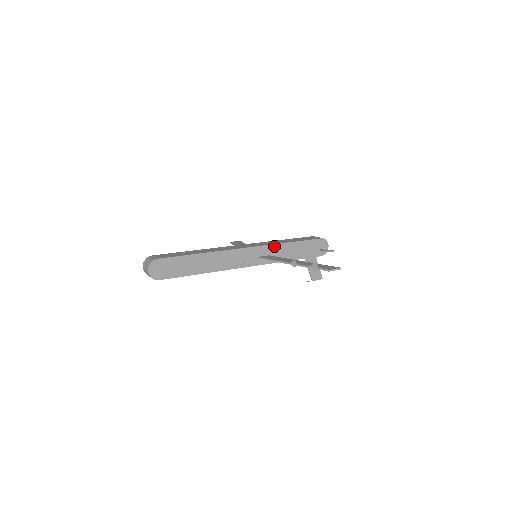
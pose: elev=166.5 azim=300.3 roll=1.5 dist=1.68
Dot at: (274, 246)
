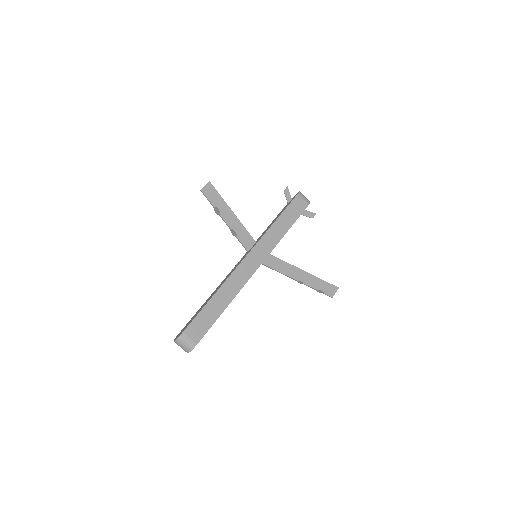
Dot at: (275, 246)
